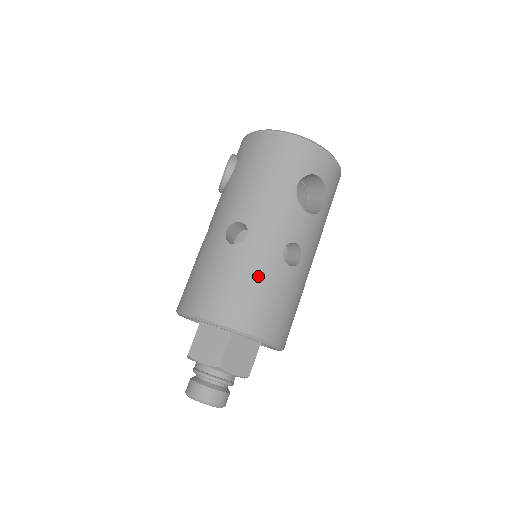
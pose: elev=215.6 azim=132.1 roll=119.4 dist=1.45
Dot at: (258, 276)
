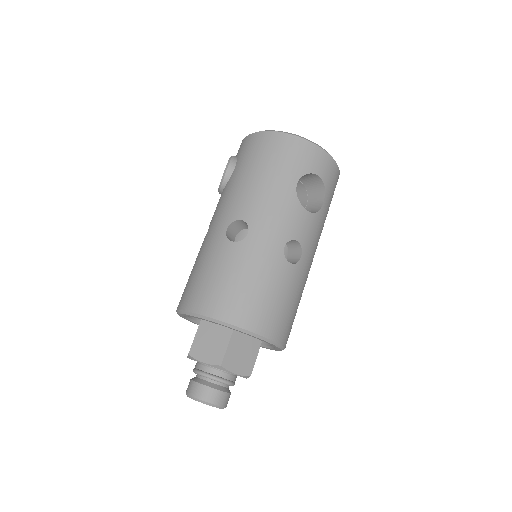
Dot at: (259, 273)
